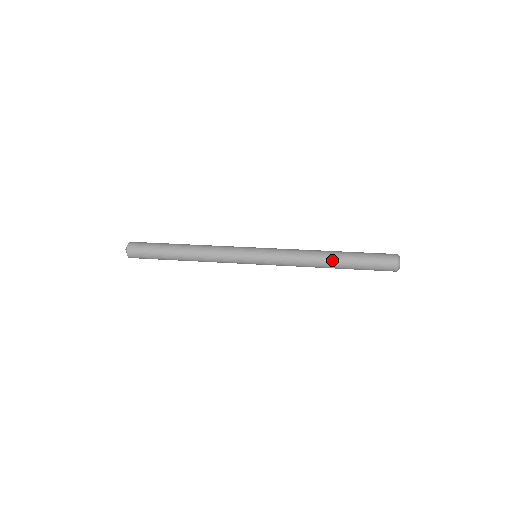
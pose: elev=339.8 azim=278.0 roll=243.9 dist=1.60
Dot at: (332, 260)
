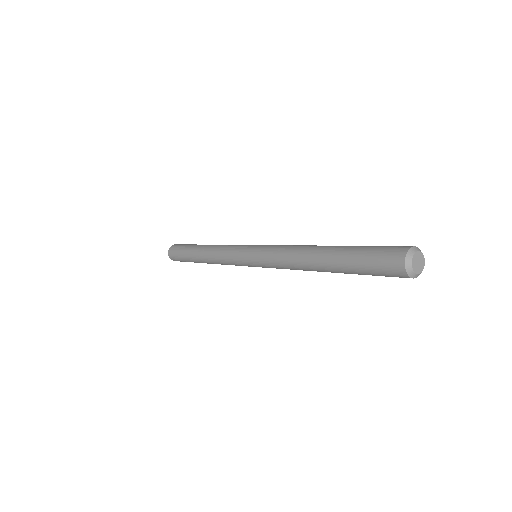
Dot at: (321, 268)
